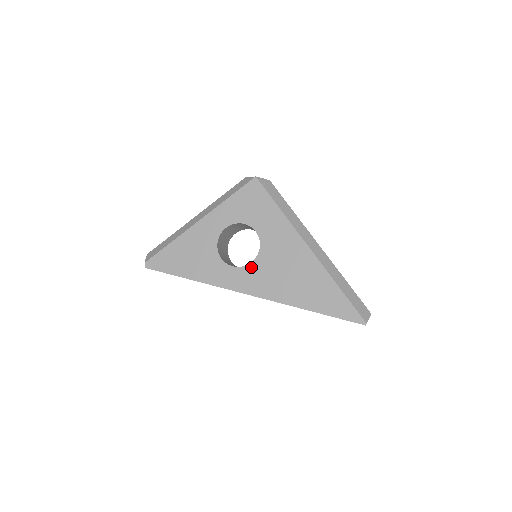
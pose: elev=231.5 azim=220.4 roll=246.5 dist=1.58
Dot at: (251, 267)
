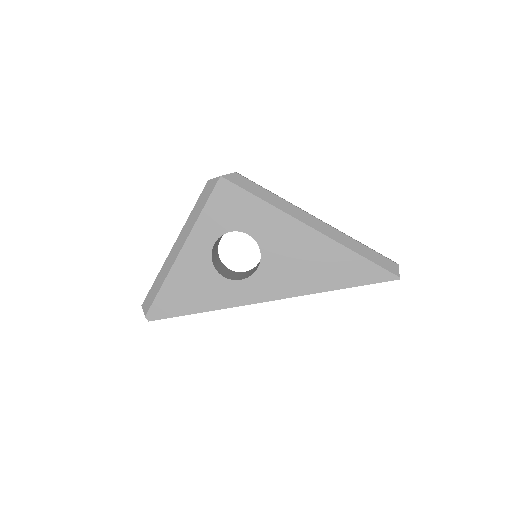
Dot at: (260, 273)
